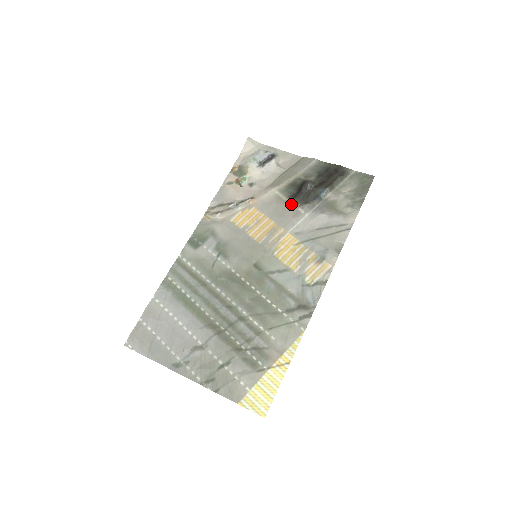
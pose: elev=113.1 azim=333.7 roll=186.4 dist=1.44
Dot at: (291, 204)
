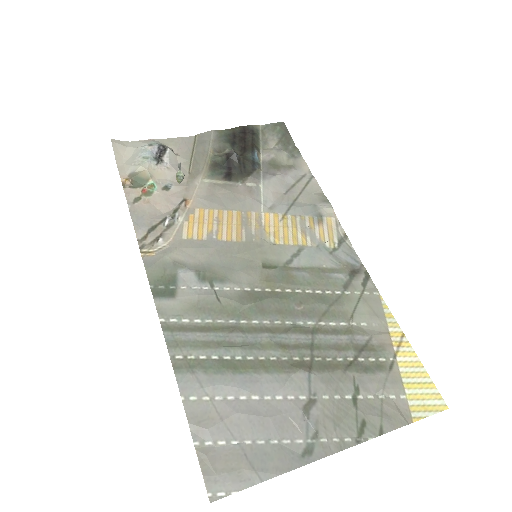
Dot at: (234, 184)
